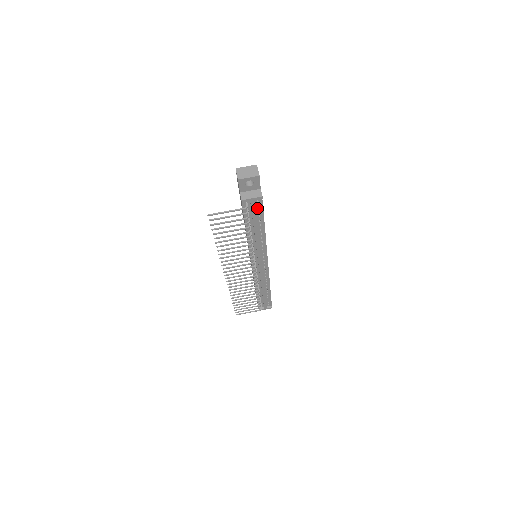
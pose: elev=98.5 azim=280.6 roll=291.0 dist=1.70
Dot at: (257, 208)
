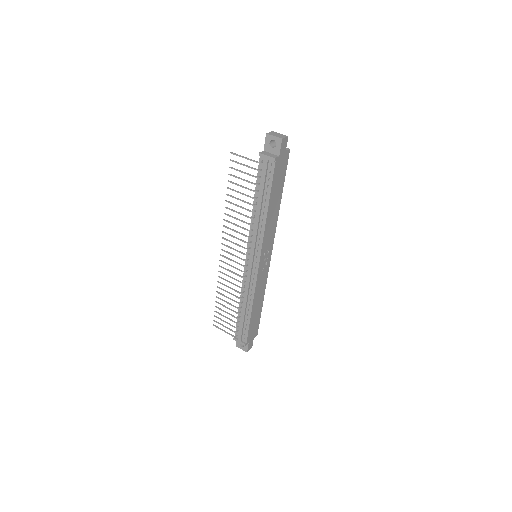
Dot at: (269, 174)
